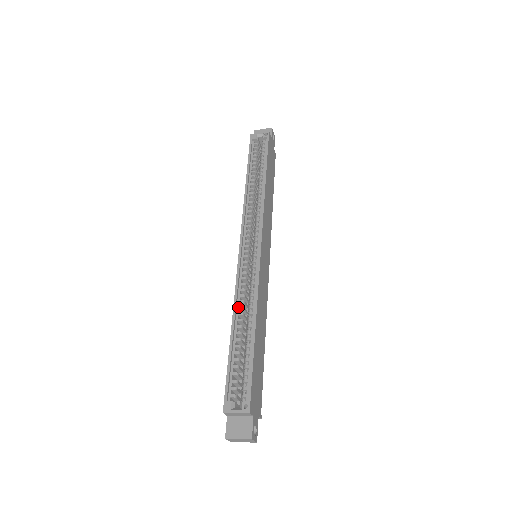
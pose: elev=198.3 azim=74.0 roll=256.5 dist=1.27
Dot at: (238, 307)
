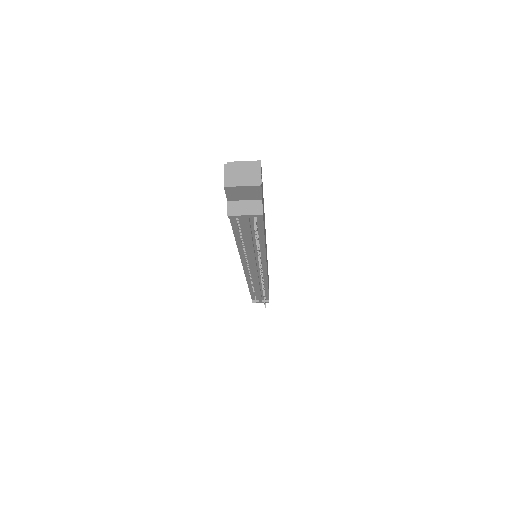
Dot at: occluded
